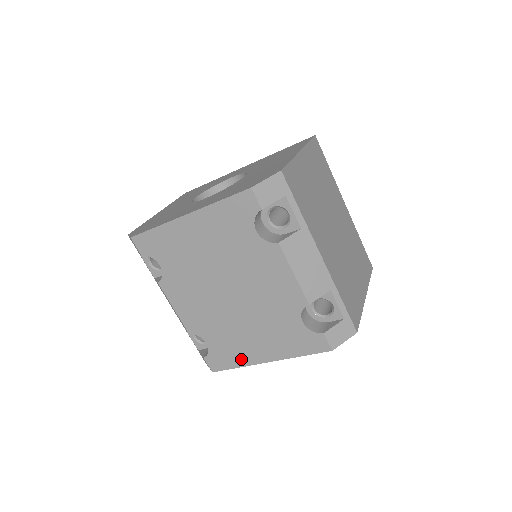
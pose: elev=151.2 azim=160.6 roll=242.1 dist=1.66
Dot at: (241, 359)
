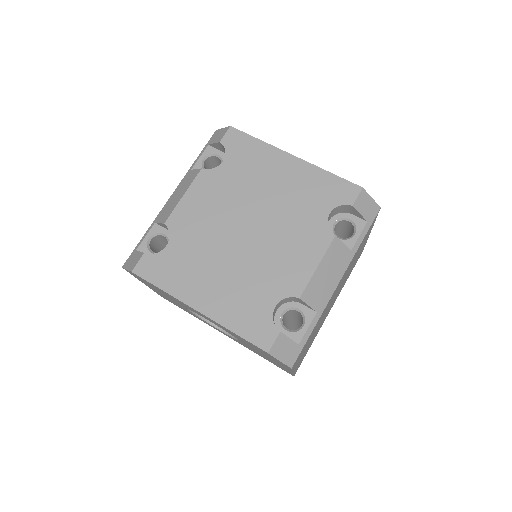
Dot at: (177, 286)
